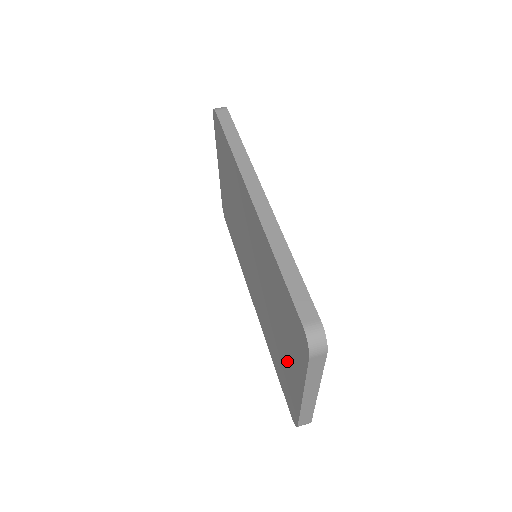
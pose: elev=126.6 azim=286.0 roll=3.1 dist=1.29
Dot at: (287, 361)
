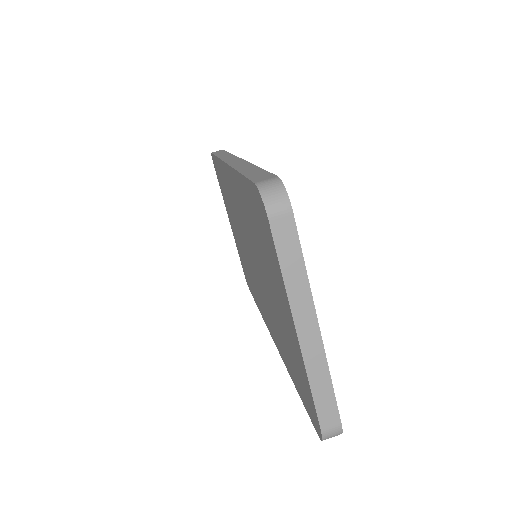
Dot at: (284, 320)
